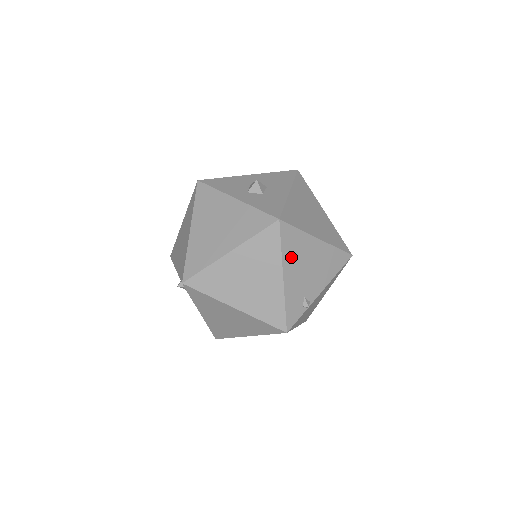
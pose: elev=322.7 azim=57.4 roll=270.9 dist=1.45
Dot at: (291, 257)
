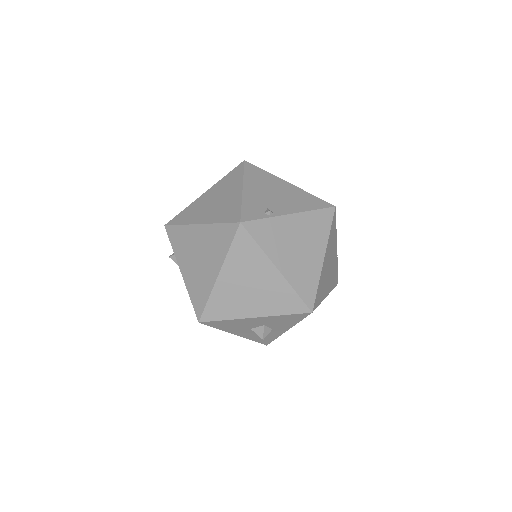
Dot at: (254, 181)
